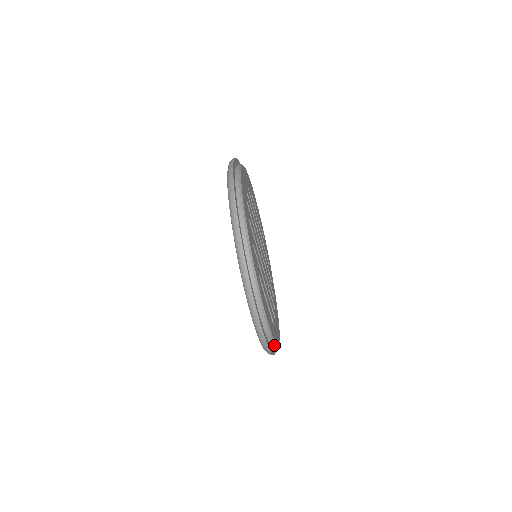
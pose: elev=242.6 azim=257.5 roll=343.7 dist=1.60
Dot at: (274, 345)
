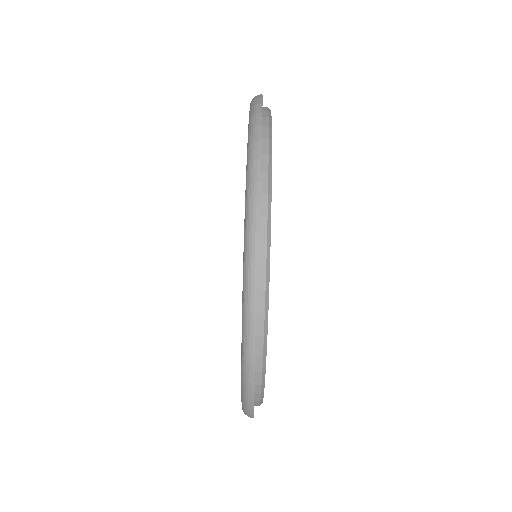
Dot at: (259, 402)
